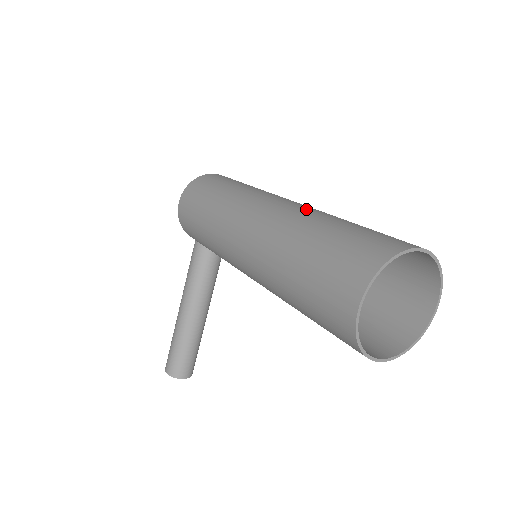
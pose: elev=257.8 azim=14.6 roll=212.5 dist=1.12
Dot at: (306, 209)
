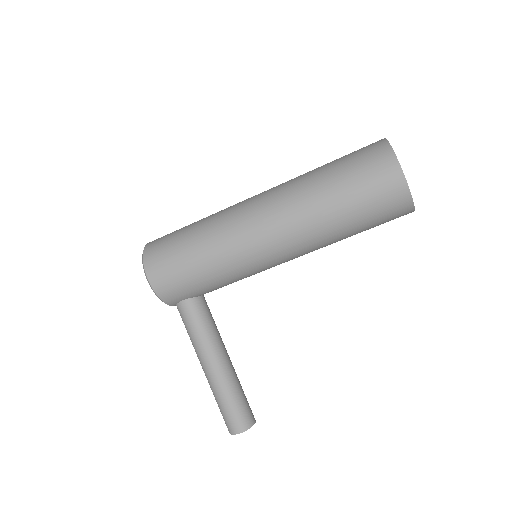
Dot at: (287, 181)
